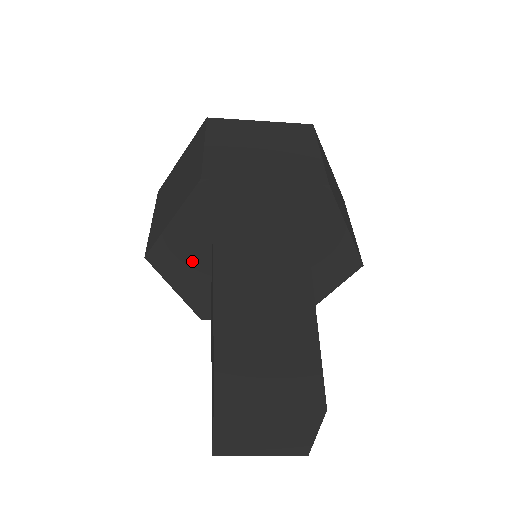
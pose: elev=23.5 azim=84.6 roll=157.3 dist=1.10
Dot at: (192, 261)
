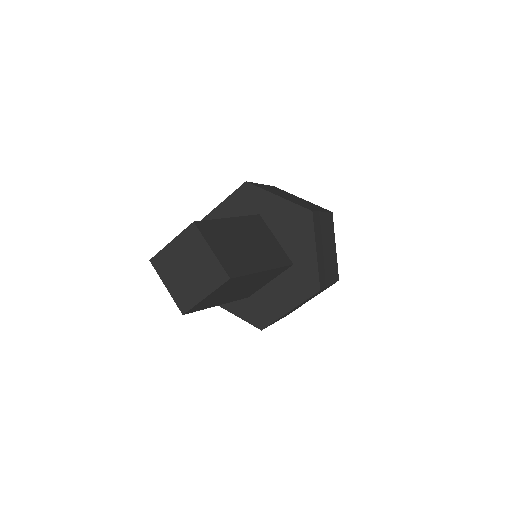
Dot at: occluded
